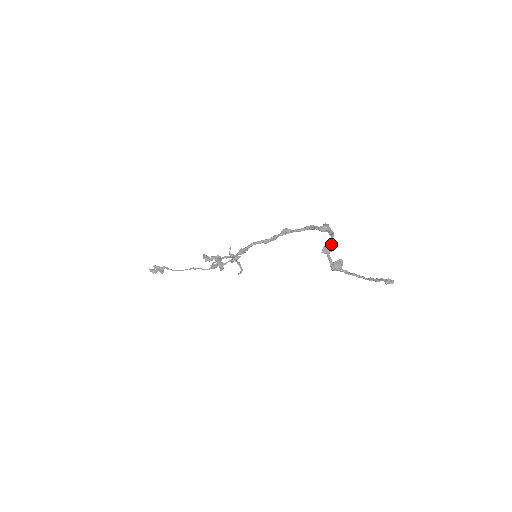
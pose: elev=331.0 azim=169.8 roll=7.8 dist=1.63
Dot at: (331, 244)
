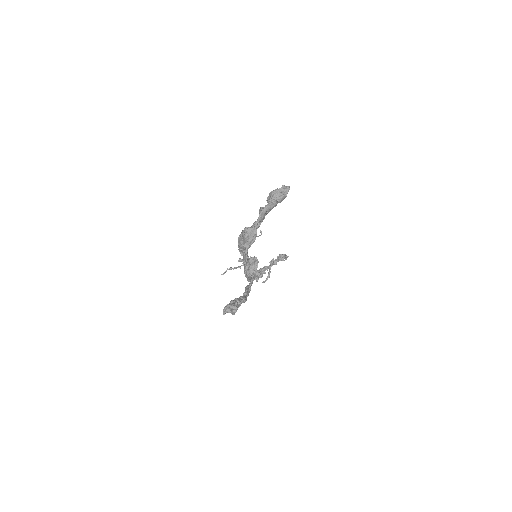
Dot at: occluded
